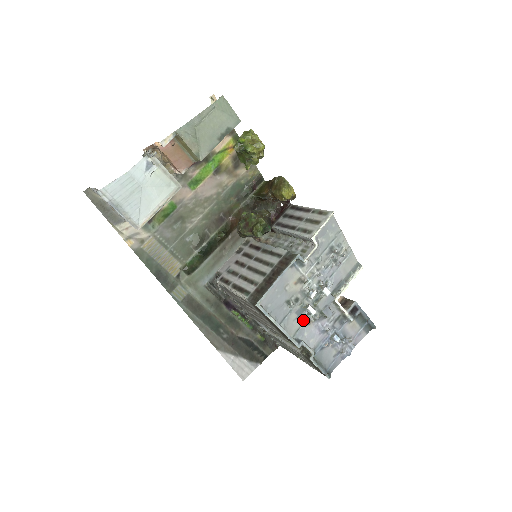
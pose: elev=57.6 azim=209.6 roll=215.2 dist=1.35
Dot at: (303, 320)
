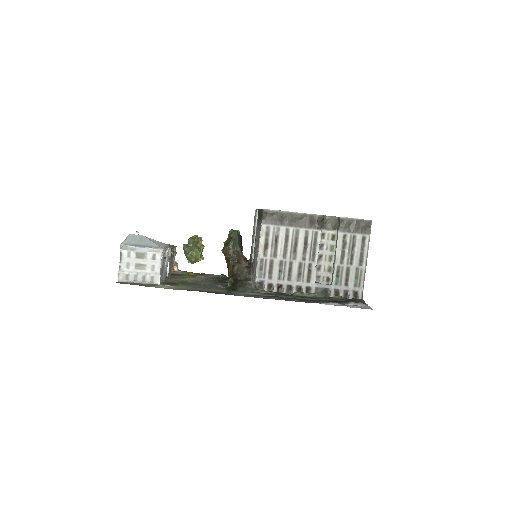
Dot at: occluded
